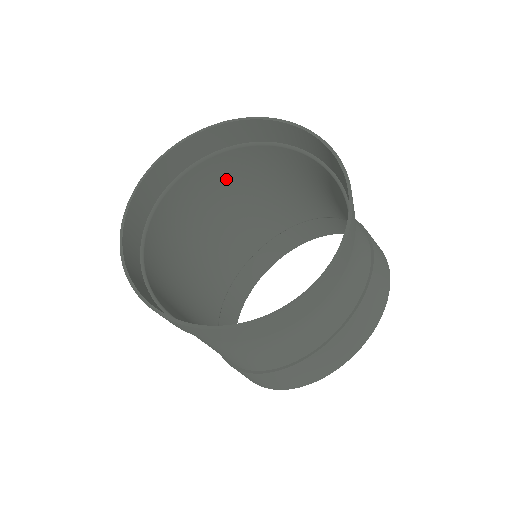
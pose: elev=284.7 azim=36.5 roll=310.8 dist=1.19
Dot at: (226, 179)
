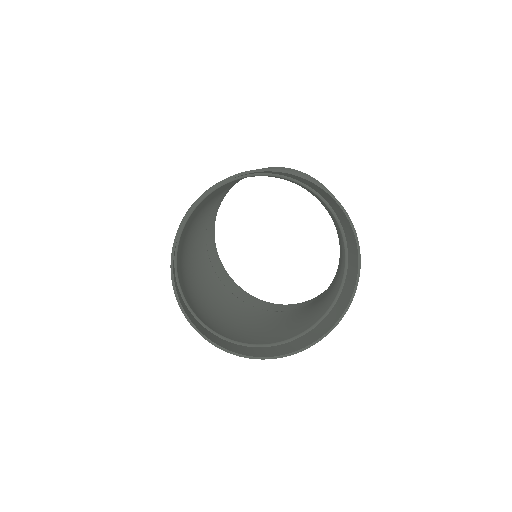
Dot at: (182, 236)
